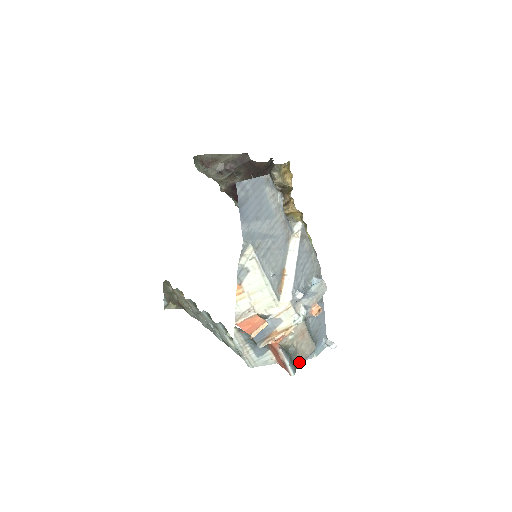
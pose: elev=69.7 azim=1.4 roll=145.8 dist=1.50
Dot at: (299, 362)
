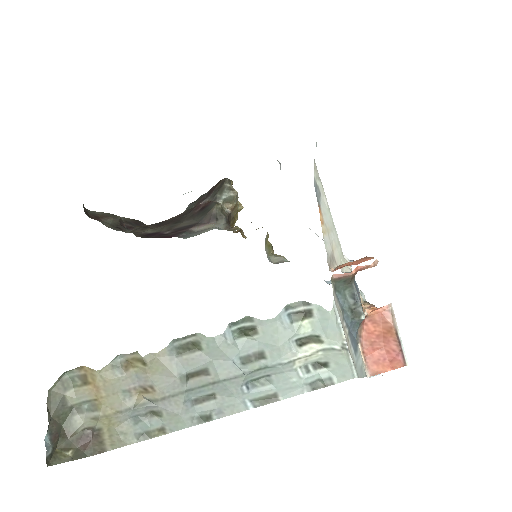
Dot at: occluded
